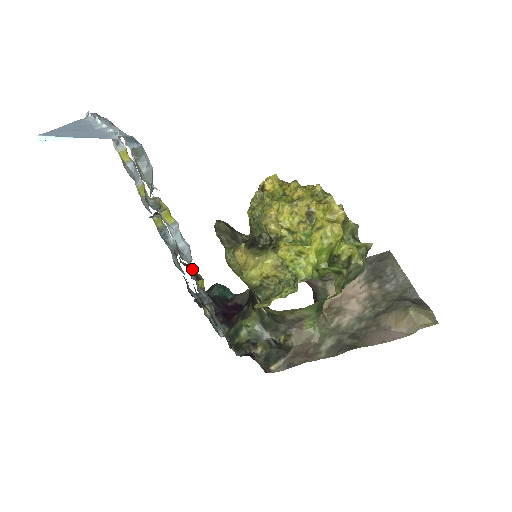
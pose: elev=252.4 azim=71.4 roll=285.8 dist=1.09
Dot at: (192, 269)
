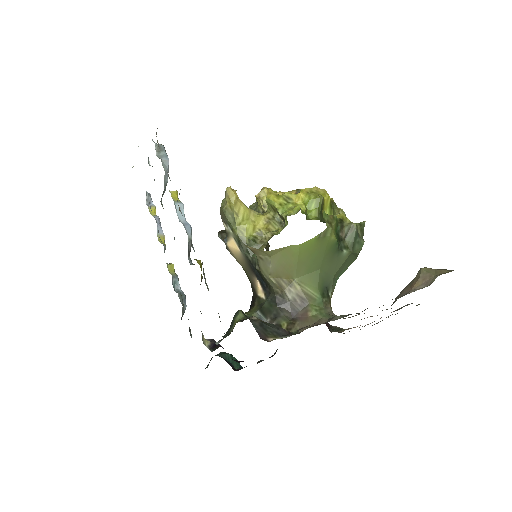
Dot at: (192, 263)
